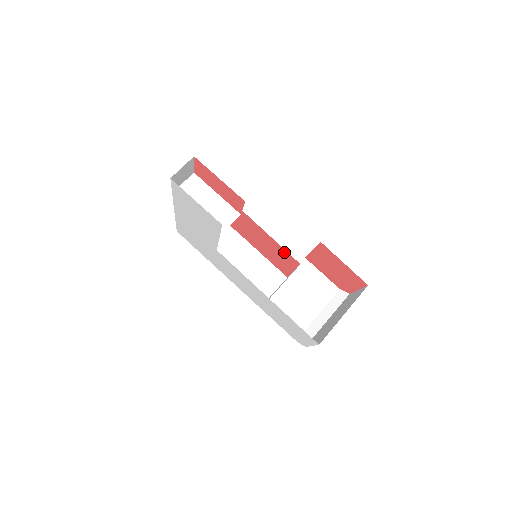
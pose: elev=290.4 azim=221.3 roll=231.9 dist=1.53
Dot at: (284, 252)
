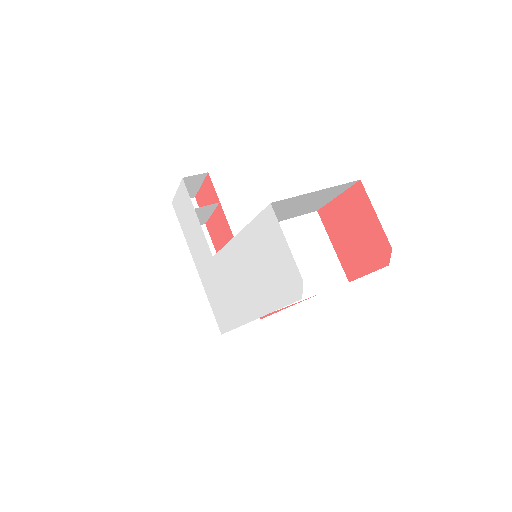
Dot at: occluded
